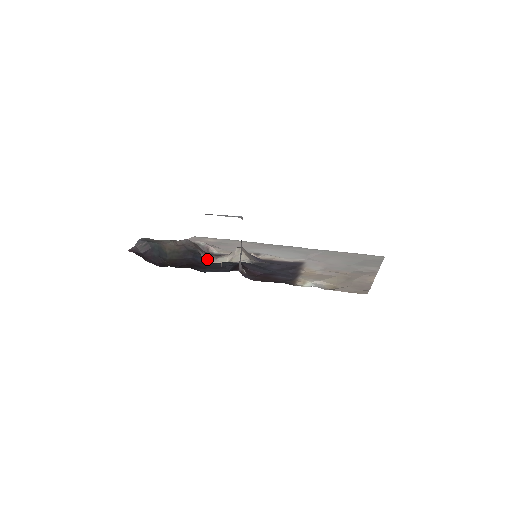
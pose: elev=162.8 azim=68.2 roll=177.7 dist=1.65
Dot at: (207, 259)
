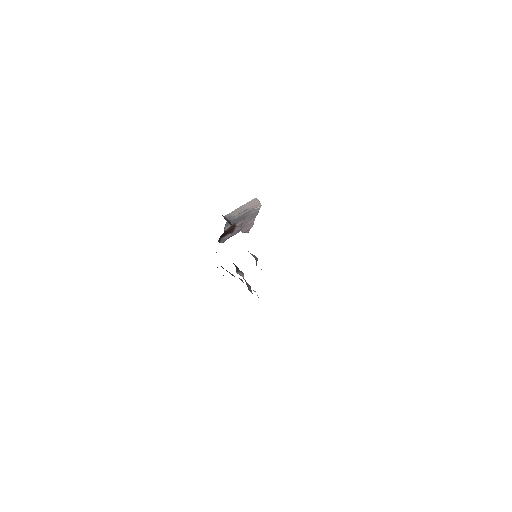
Dot at: occluded
